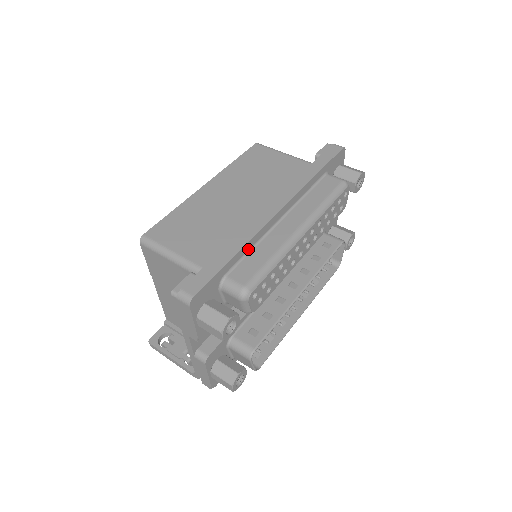
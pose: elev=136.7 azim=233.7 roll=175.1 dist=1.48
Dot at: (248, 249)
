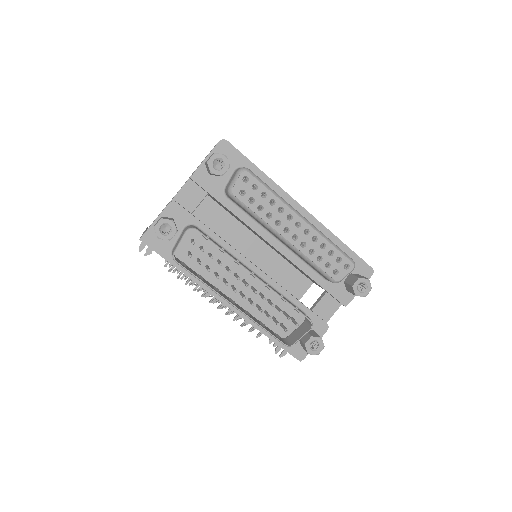
Dot at: (269, 186)
